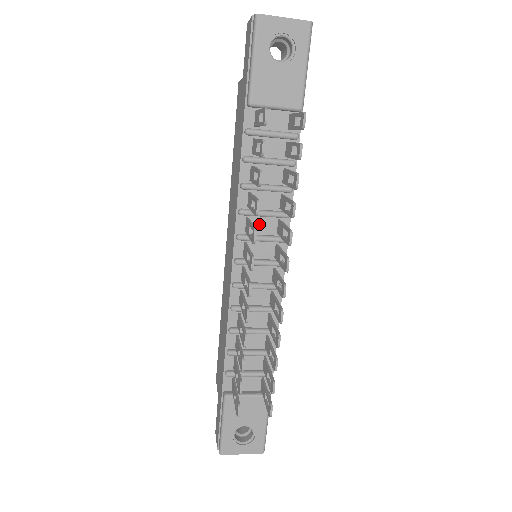
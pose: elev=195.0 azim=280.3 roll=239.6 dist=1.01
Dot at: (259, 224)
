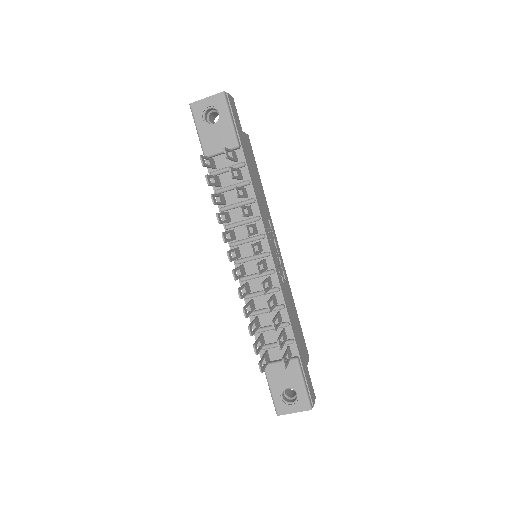
Dot at: (242, 231)
